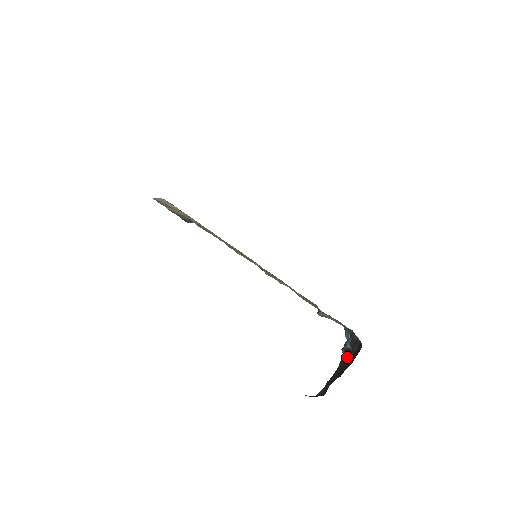
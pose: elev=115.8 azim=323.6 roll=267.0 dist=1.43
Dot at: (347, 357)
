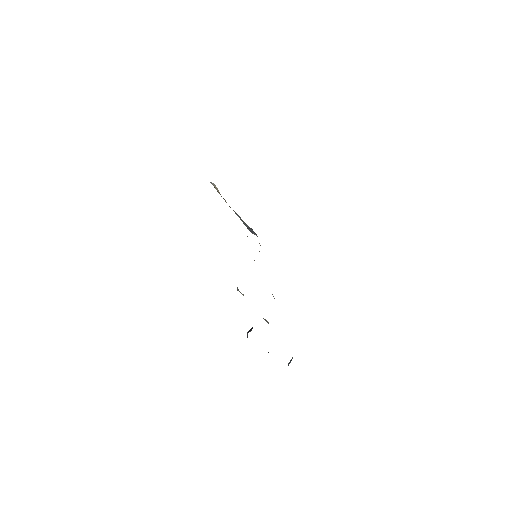
Dot at: occluded
